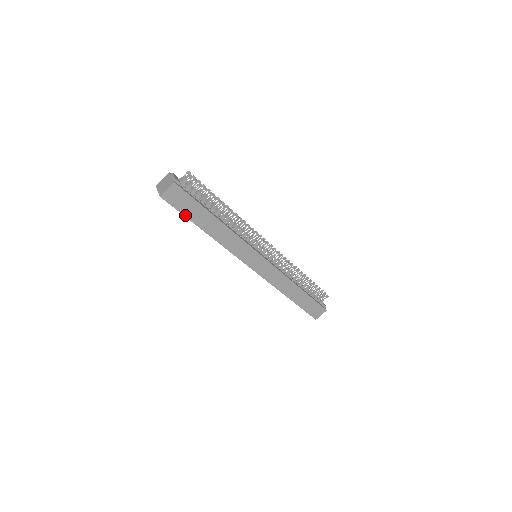
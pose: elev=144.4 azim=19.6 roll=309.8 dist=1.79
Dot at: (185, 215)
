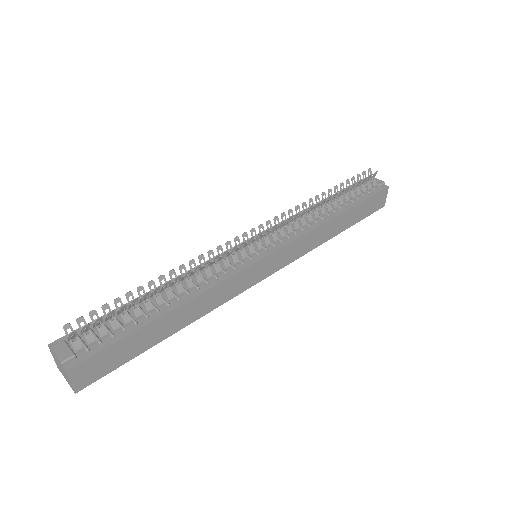
Dot at: (129, 359)
